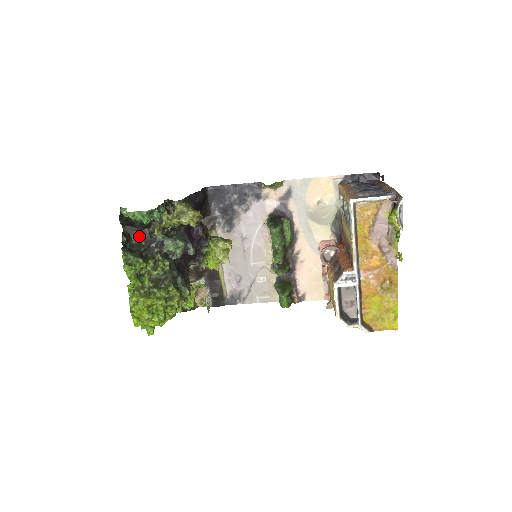
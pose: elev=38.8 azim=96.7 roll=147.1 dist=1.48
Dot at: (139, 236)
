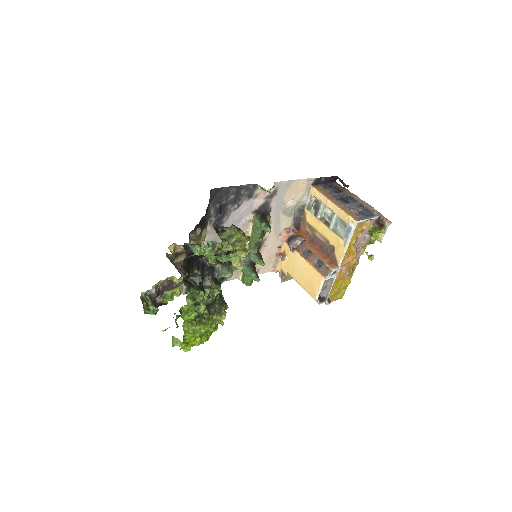
Dot at: (196, 267)
